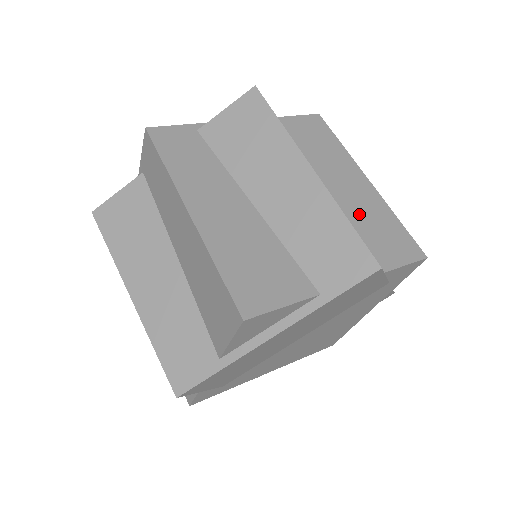
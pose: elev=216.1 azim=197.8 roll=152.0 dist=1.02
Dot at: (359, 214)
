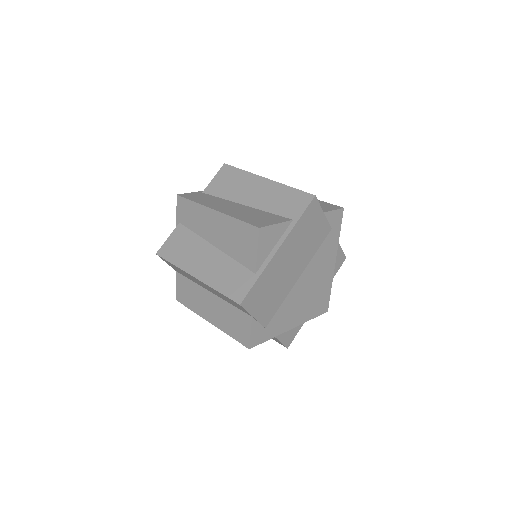
Dot at: occluded
